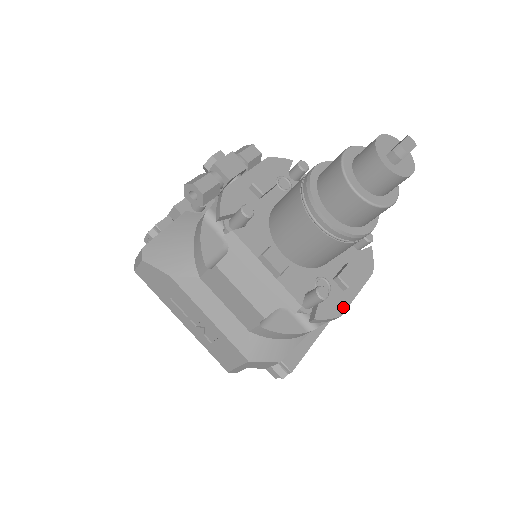
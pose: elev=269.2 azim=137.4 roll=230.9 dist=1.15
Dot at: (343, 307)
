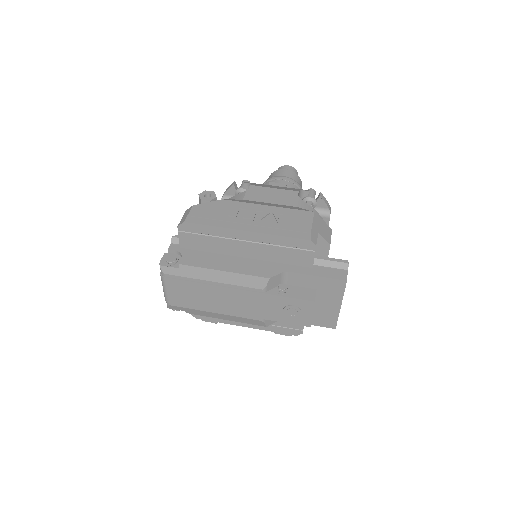
Dot at: occluded
